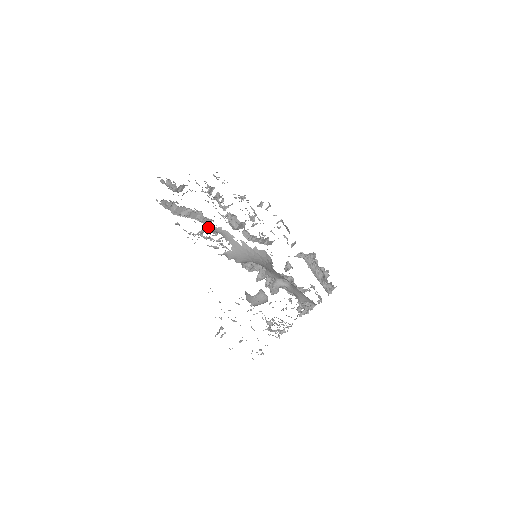
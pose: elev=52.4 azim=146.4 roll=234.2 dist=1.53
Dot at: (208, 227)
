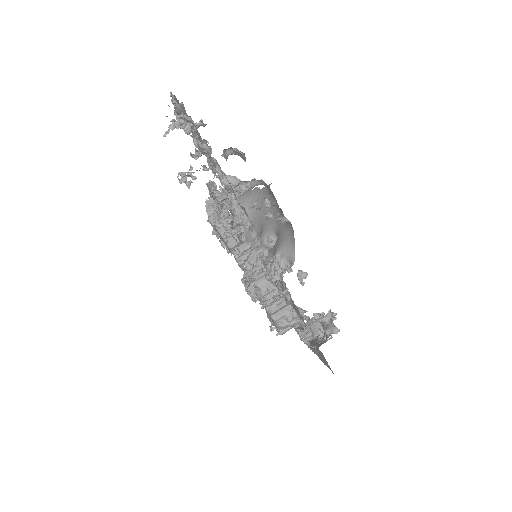
Dot at: (234, 178)
